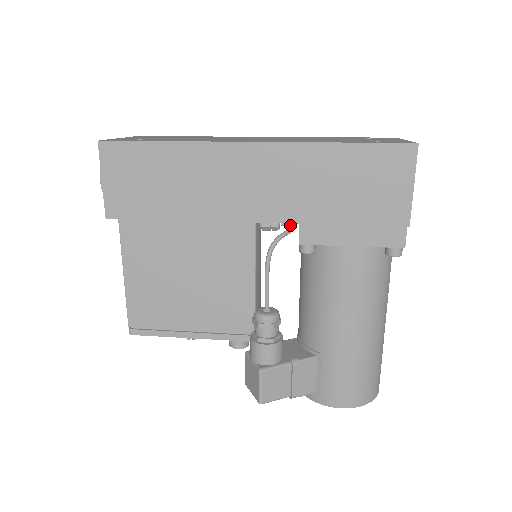
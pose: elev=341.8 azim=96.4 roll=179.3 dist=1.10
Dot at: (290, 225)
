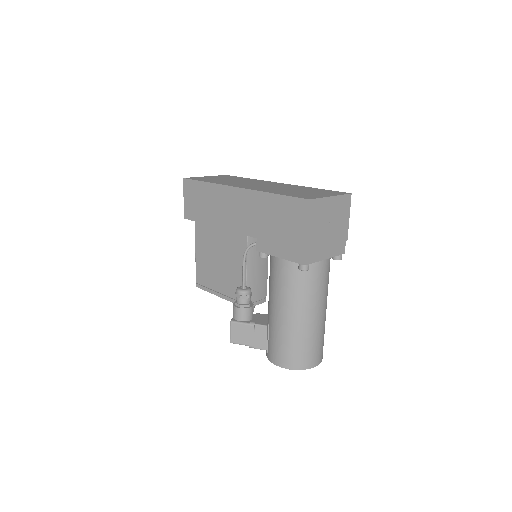
Dot at: occluded
